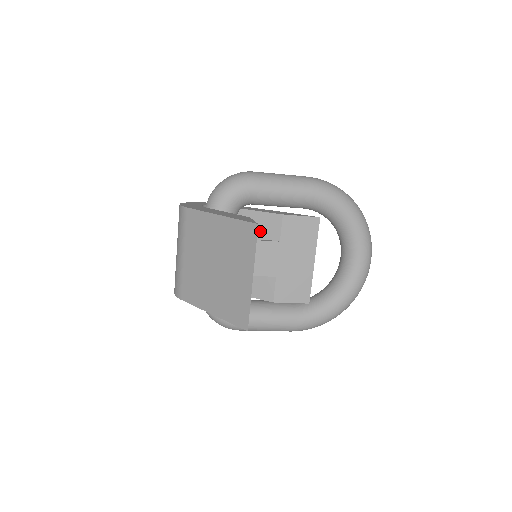
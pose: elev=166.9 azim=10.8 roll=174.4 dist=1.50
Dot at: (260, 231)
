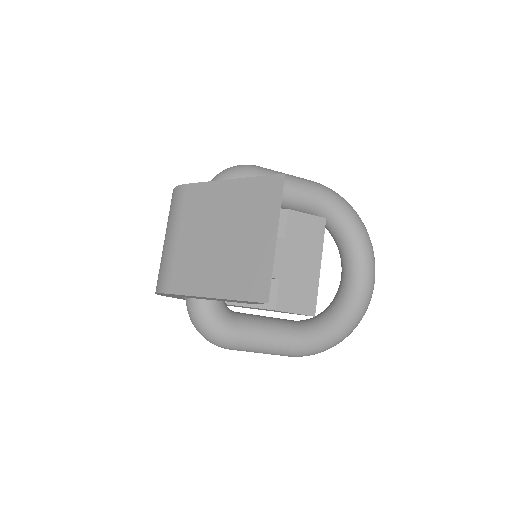
Dot at: occluded
